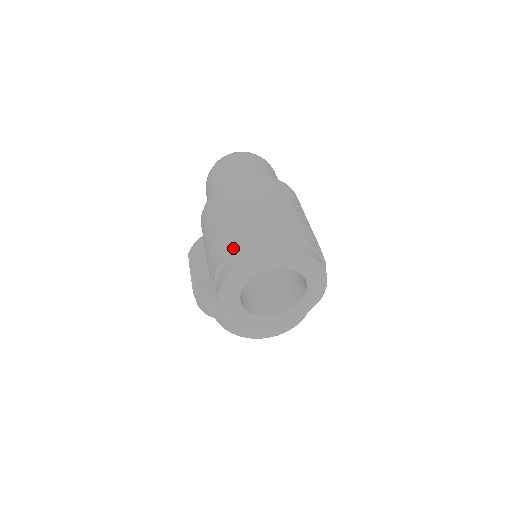
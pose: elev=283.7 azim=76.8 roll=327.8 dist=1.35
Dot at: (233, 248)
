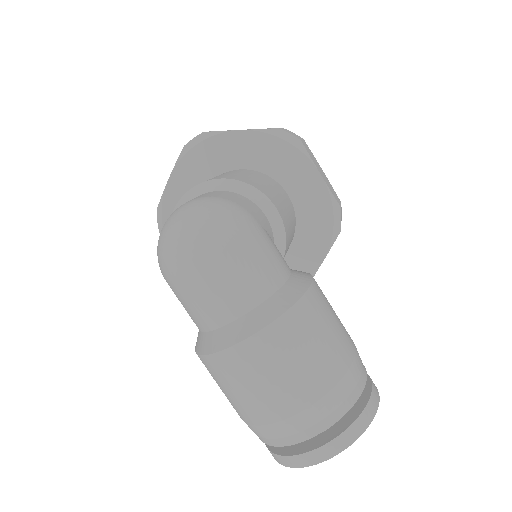
Dot at: occluded
